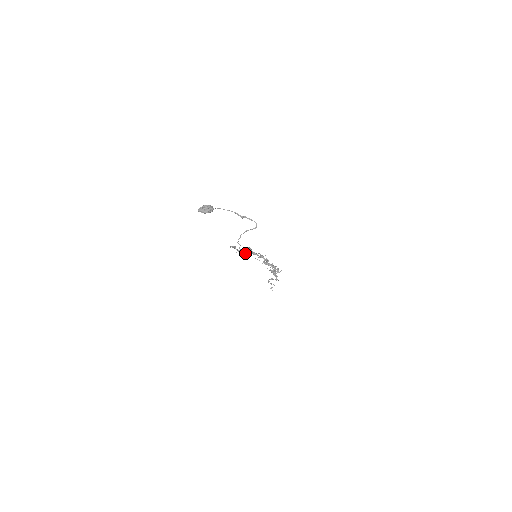
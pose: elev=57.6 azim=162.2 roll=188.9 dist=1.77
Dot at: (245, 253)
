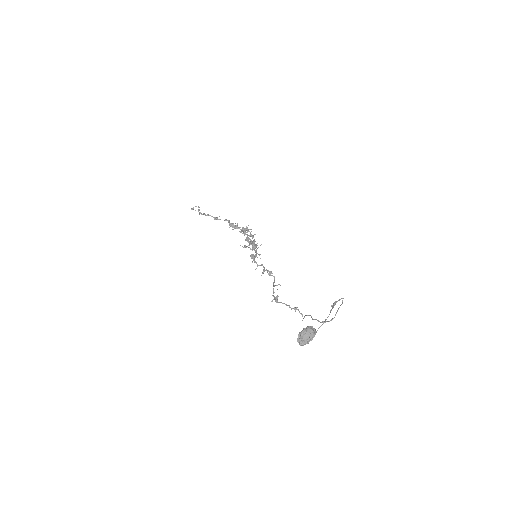
Dot at: (255, 269)
